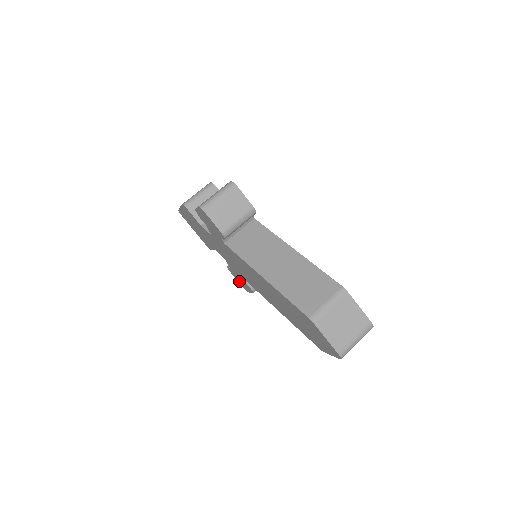
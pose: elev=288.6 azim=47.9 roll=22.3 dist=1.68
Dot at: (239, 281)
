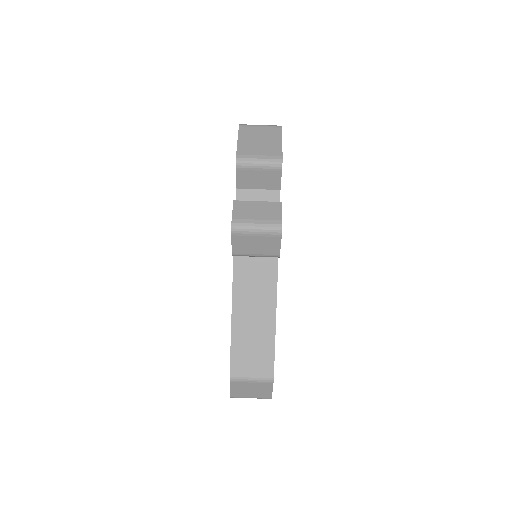
Dot at: occluded
